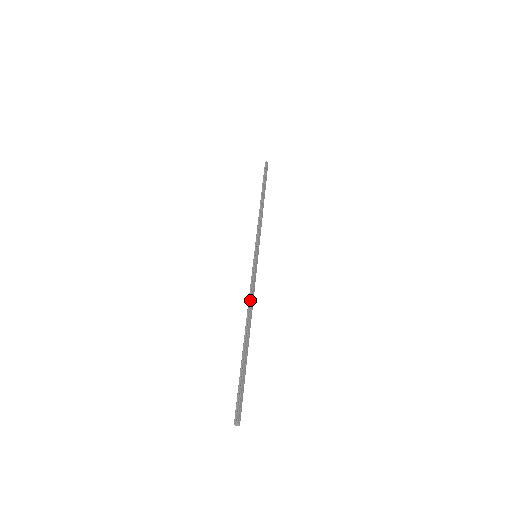
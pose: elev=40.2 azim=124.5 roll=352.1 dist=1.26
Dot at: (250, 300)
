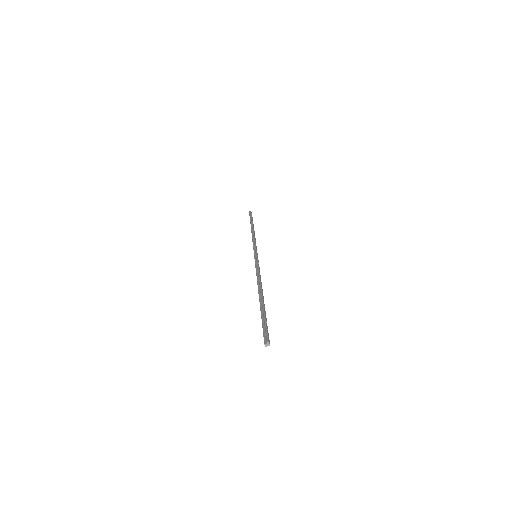
Dot at: (259, 276)
